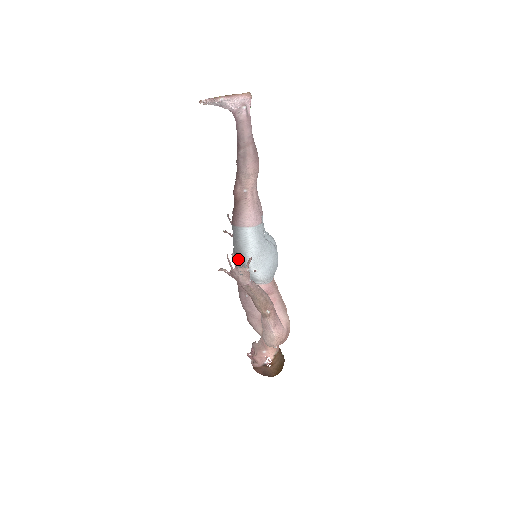
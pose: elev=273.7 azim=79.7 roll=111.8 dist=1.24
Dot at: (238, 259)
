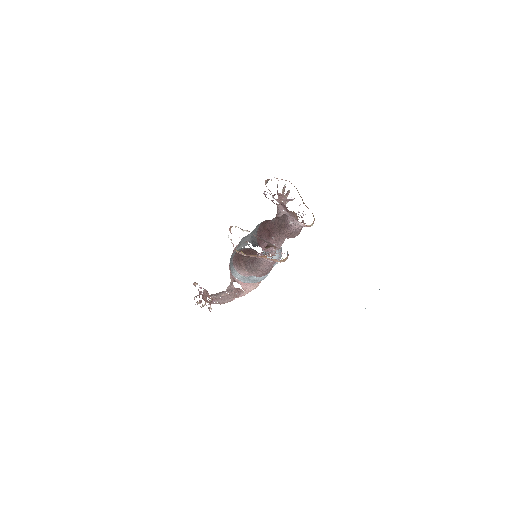
Dot at: occluded
